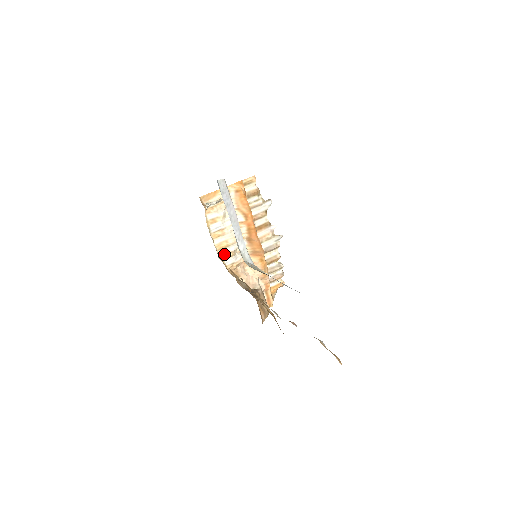
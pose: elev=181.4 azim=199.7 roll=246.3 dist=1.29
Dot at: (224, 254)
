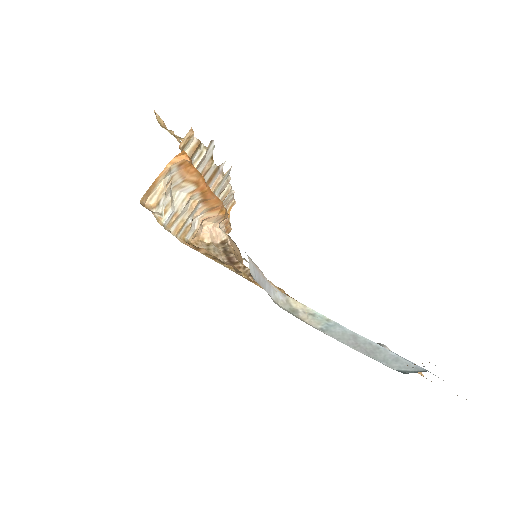
Dot at: (183, 233)
